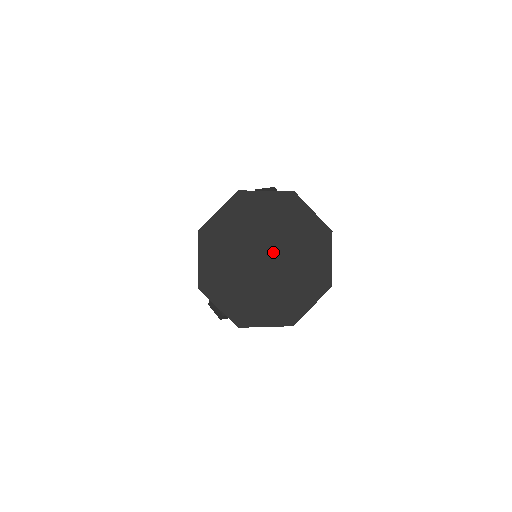
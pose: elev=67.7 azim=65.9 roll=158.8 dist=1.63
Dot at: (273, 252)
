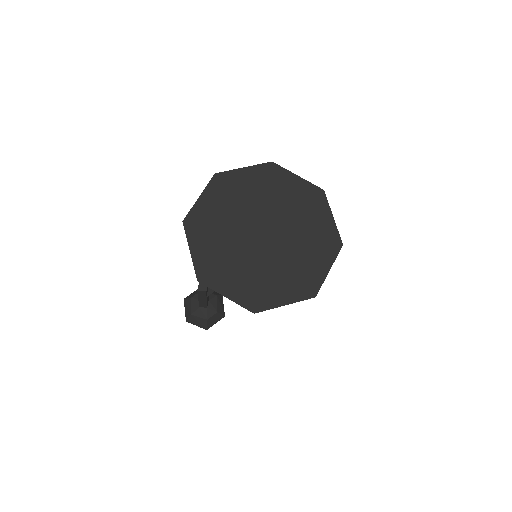
Dot at: (274, 230)
